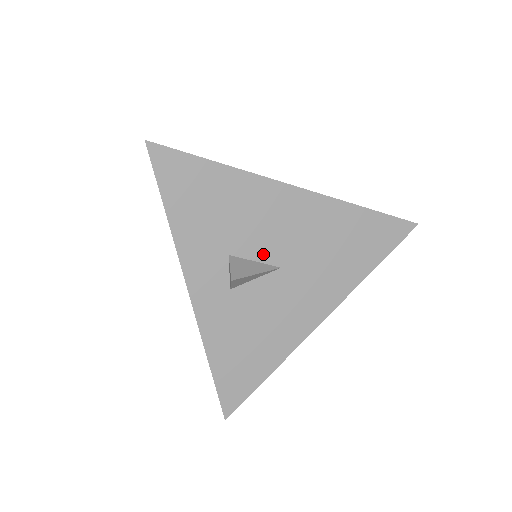
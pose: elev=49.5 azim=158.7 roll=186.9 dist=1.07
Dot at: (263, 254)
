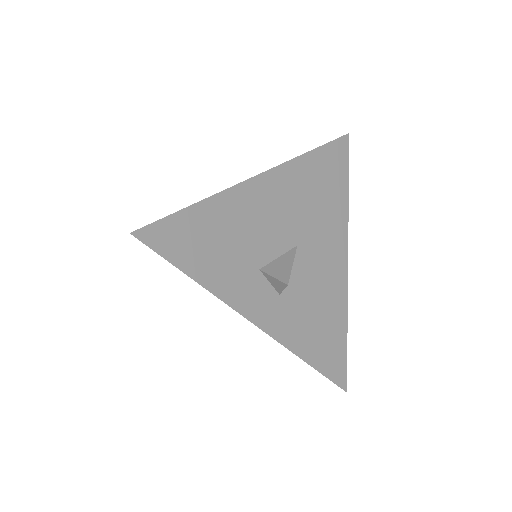
Dot at: (279, 246)
